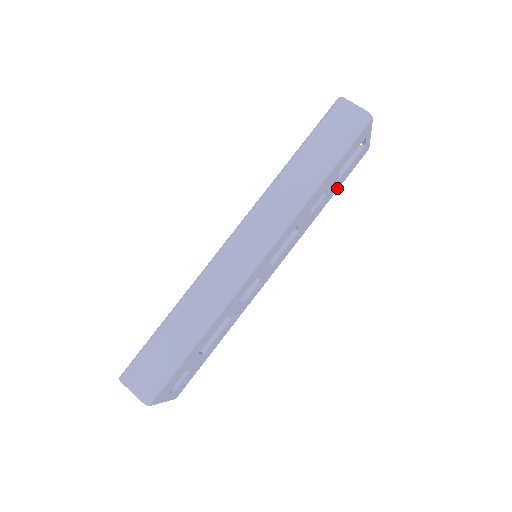
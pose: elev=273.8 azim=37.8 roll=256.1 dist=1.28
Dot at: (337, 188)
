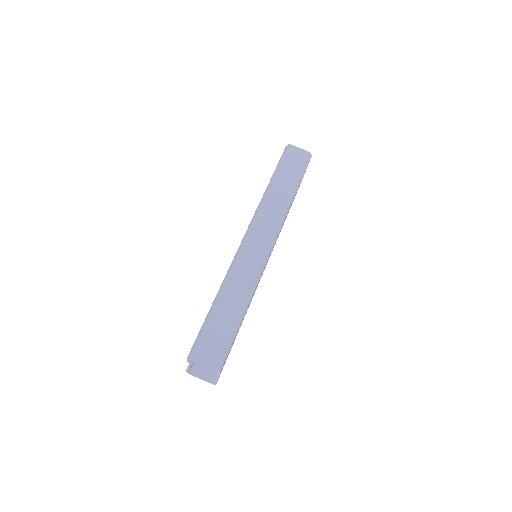
Dot at: occluded
